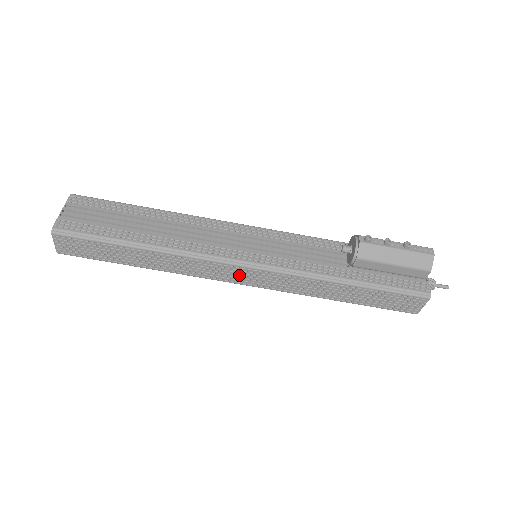
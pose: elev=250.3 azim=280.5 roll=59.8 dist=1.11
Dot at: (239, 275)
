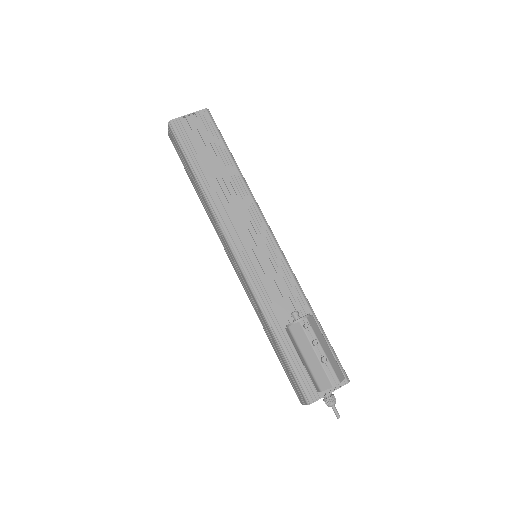
Dot at: (230, 255)
